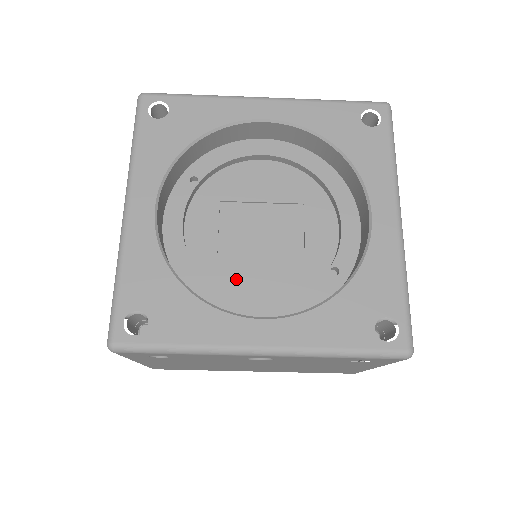
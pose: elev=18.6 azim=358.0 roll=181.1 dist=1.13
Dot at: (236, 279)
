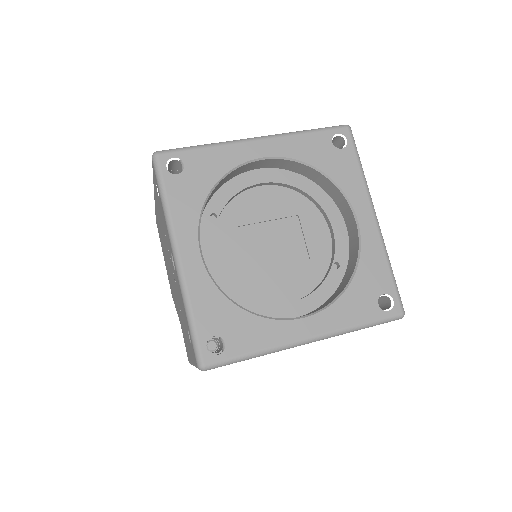
Dot at: (265, 287)
